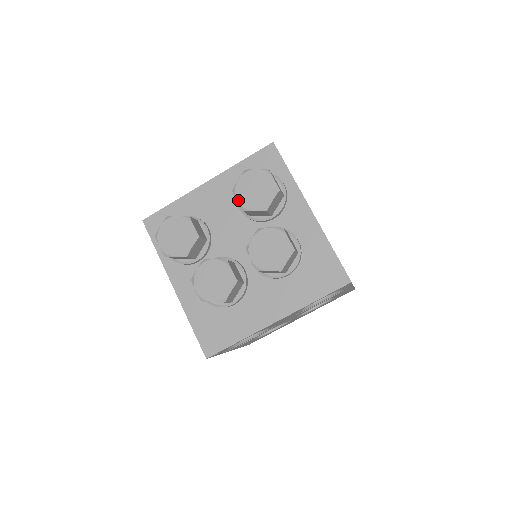
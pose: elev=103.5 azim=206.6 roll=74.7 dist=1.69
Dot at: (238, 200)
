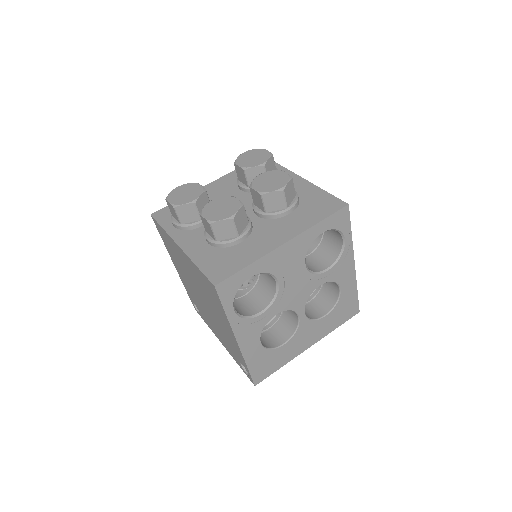
Dot at: (239, 165)
